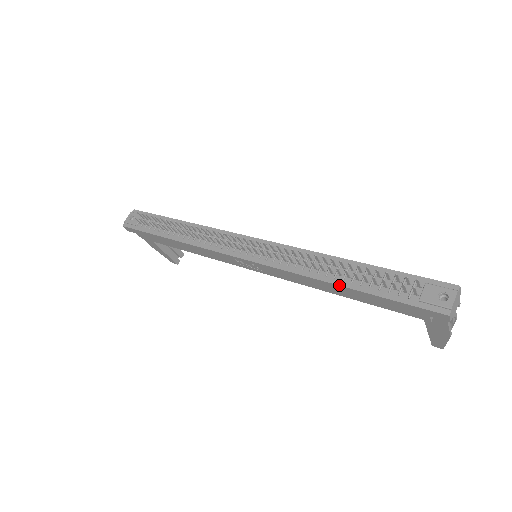
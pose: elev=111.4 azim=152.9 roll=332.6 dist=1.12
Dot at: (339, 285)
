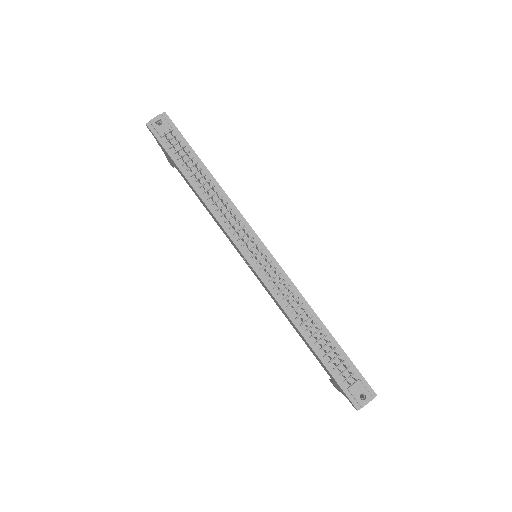
Dot at: (305, 339)
